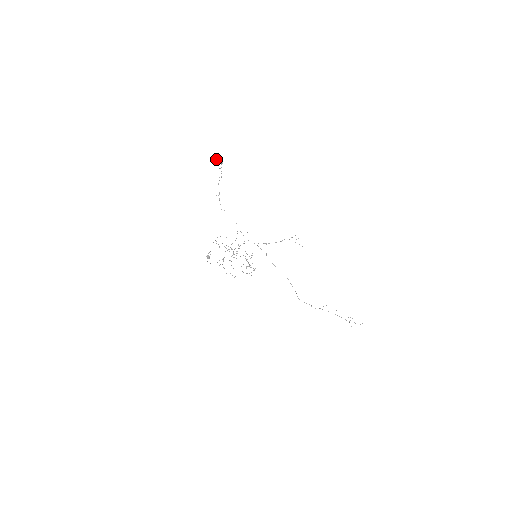
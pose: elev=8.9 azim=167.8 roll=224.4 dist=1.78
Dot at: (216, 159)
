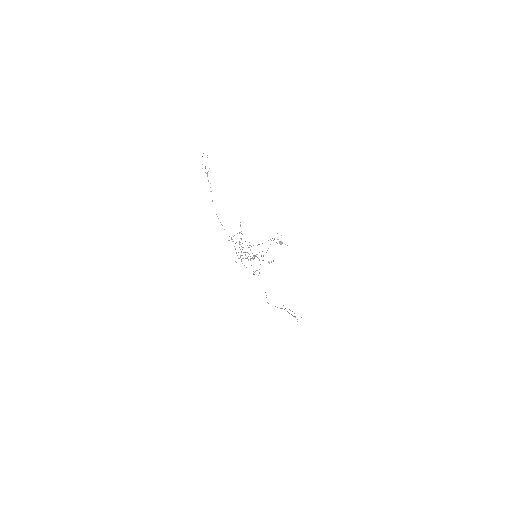
Dot at: (203, 153)
